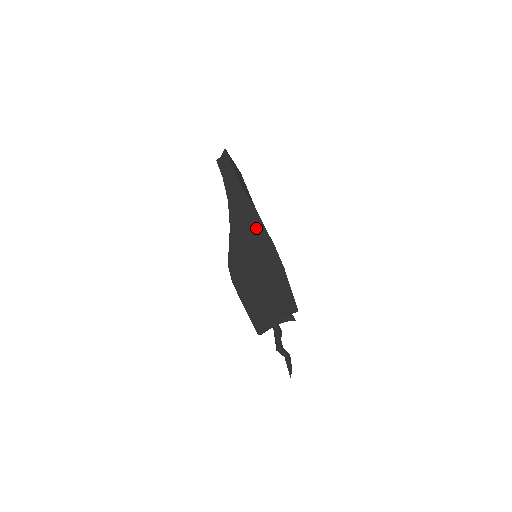
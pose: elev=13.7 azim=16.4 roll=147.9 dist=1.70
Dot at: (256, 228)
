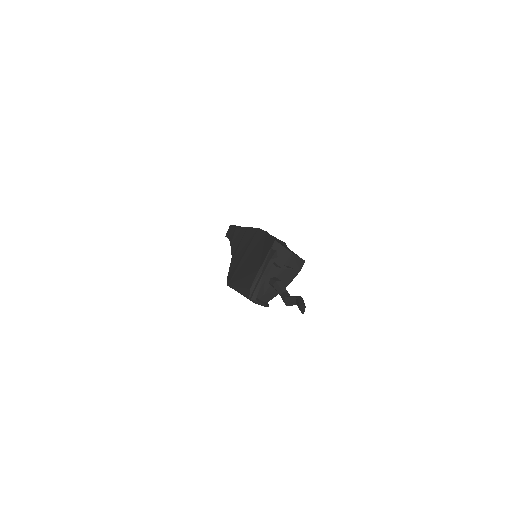
Dot at: (246, 236)
